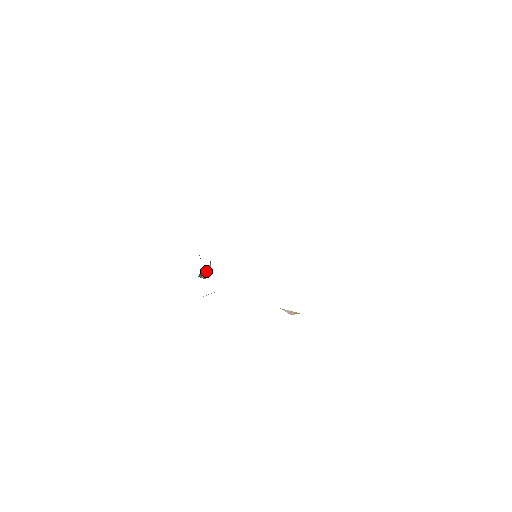
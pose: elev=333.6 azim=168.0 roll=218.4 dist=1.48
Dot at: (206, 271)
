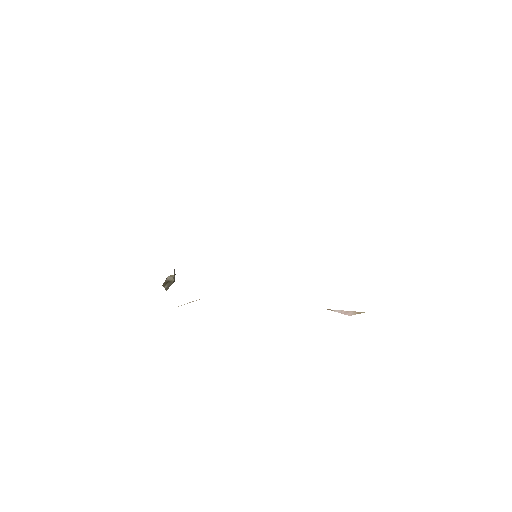
Dot at: (171, 279)
